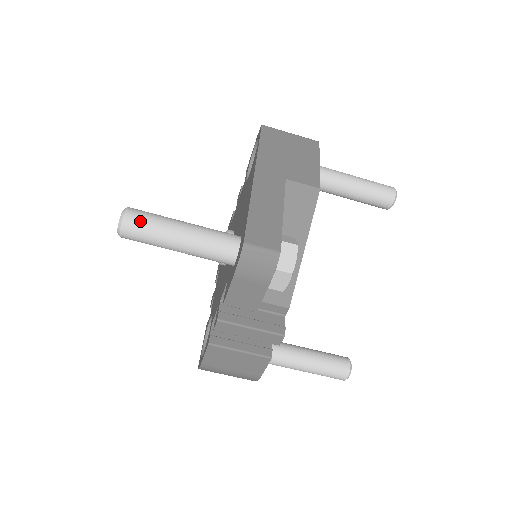
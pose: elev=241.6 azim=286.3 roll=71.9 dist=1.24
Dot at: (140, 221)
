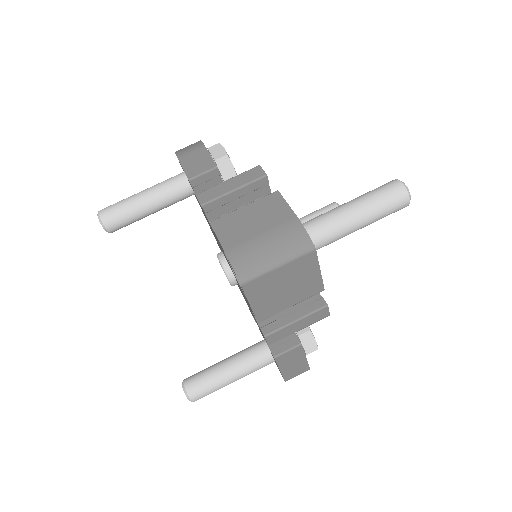
Dot at: occluded
